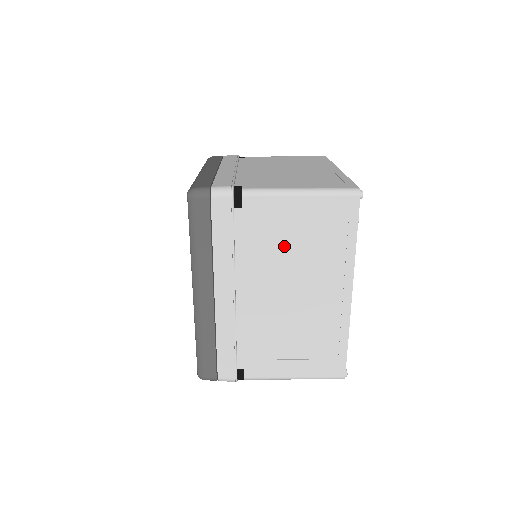
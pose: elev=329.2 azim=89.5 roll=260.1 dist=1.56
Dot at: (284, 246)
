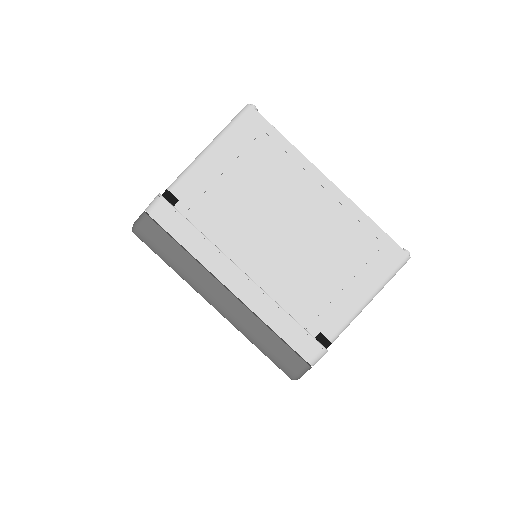
Dot at: occluded
